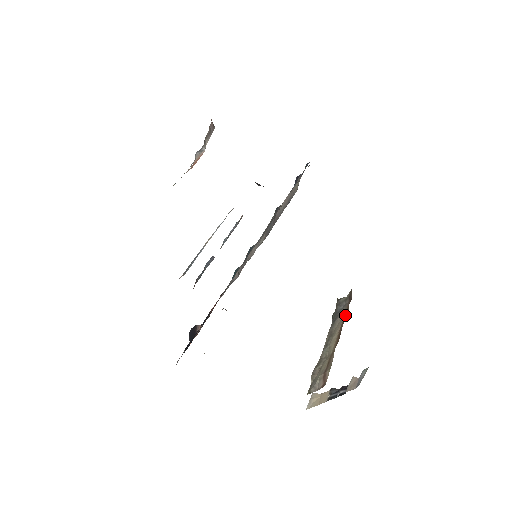
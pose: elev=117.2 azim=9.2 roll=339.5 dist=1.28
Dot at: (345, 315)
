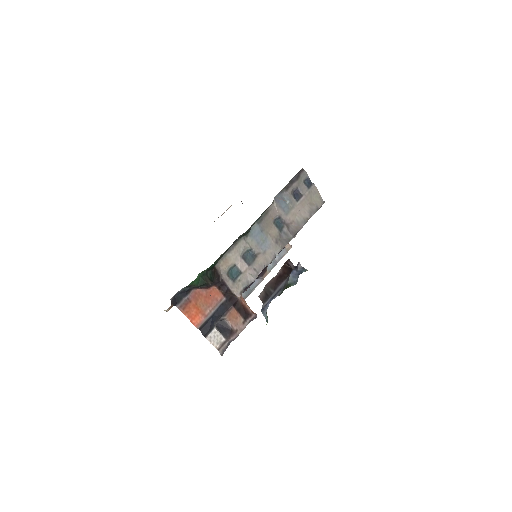
Dot at: occluded
